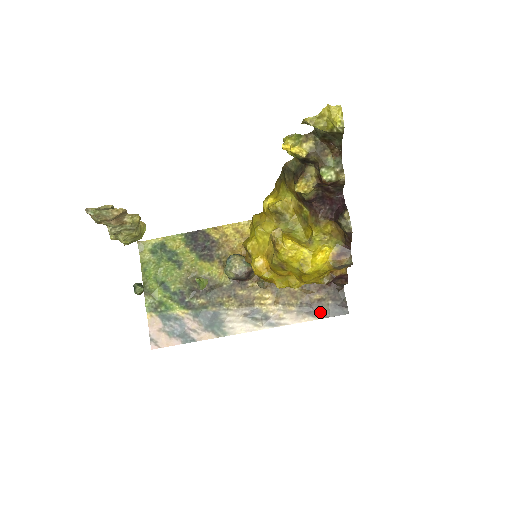
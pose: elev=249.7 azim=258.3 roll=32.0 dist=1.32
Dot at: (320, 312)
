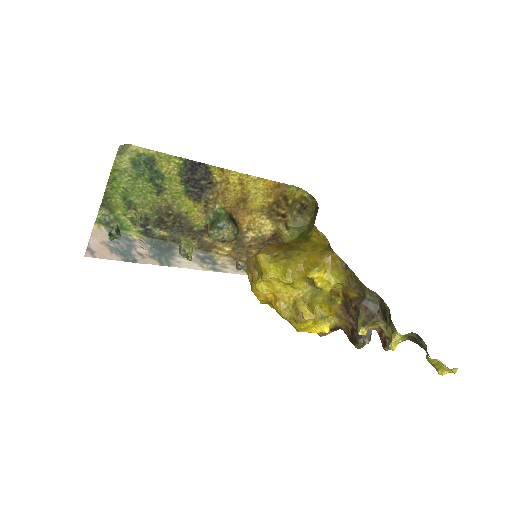
Dot at: occluded
